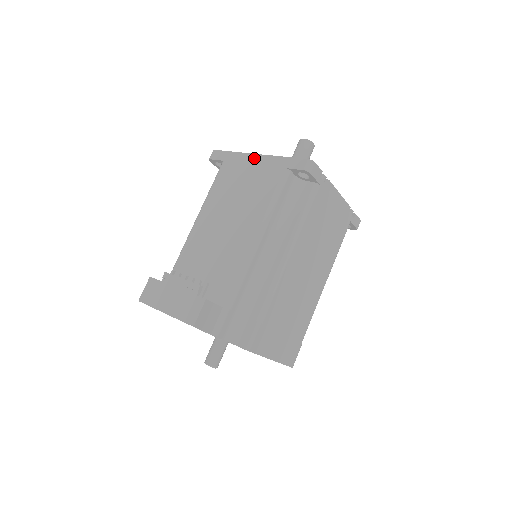
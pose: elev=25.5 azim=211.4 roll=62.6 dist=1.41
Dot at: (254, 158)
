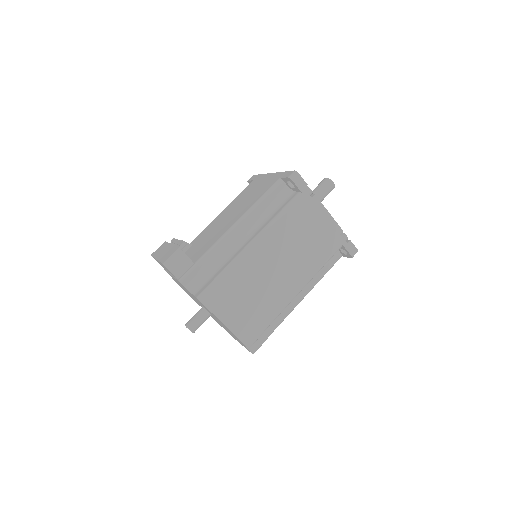
Dot at: (268, 175)
